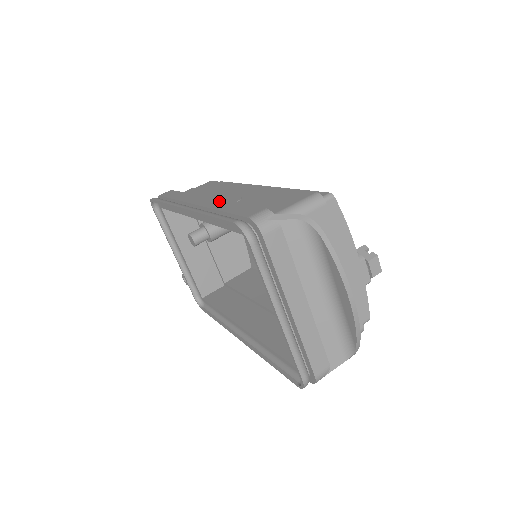
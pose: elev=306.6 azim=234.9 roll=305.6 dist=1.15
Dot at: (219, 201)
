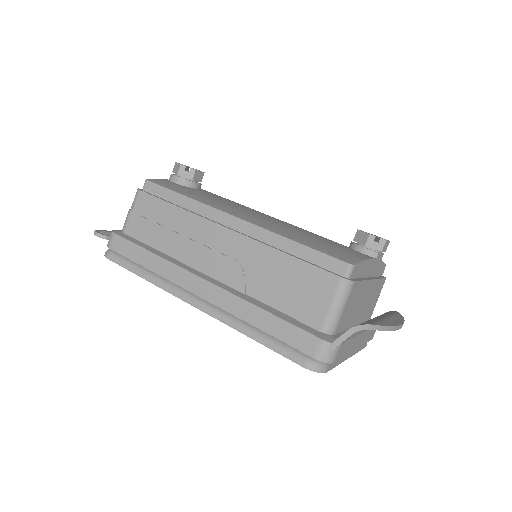
Dot at: (235, 300)
